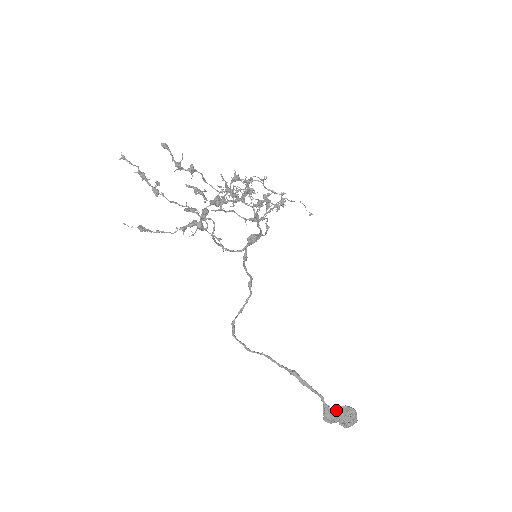
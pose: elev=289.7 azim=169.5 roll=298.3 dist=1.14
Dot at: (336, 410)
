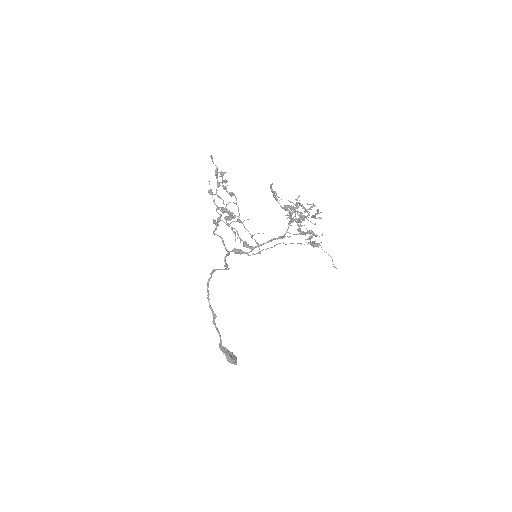
Dot at: (223, 349)
